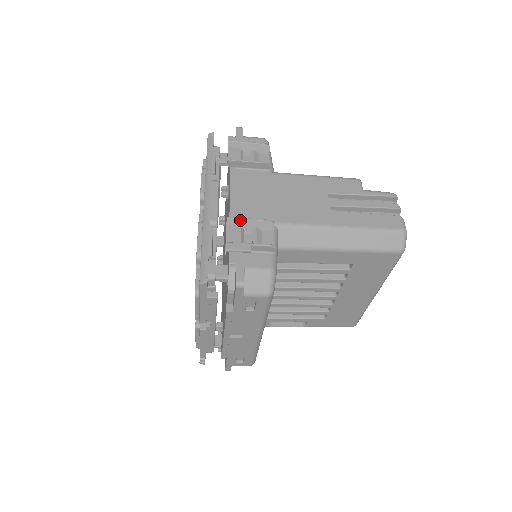
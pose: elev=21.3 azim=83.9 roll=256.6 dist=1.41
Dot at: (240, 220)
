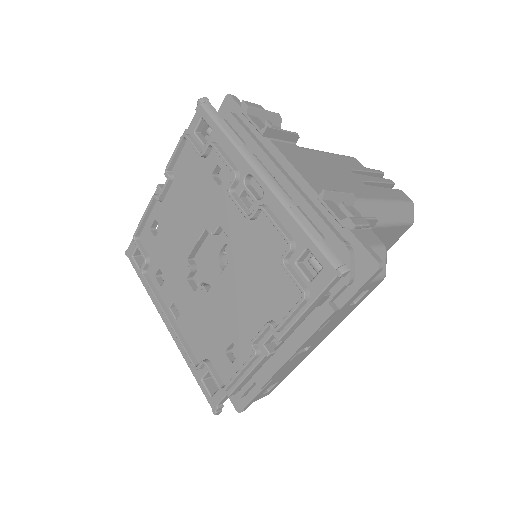
Dot at: (333, 193)
